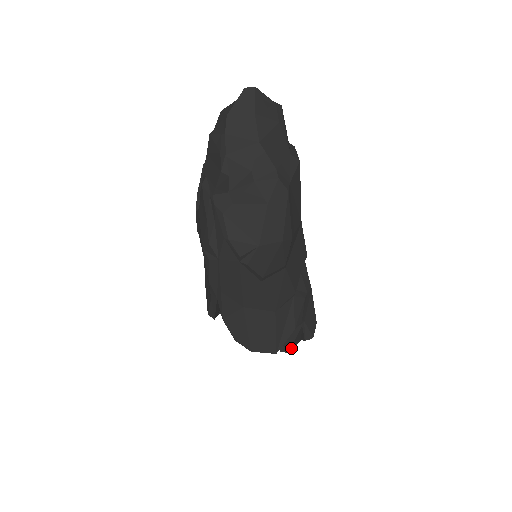
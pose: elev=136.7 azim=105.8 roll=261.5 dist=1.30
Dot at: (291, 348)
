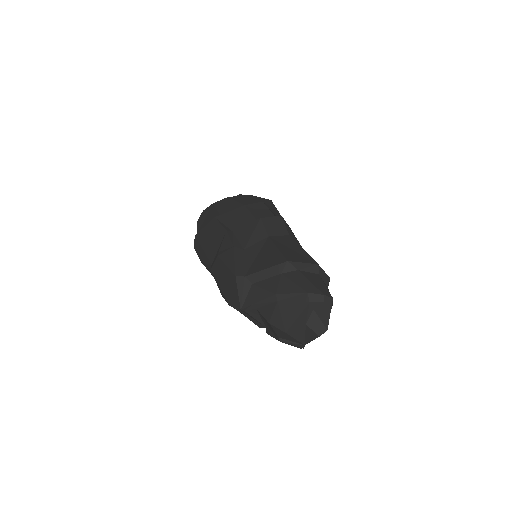
Dot at: occluded
